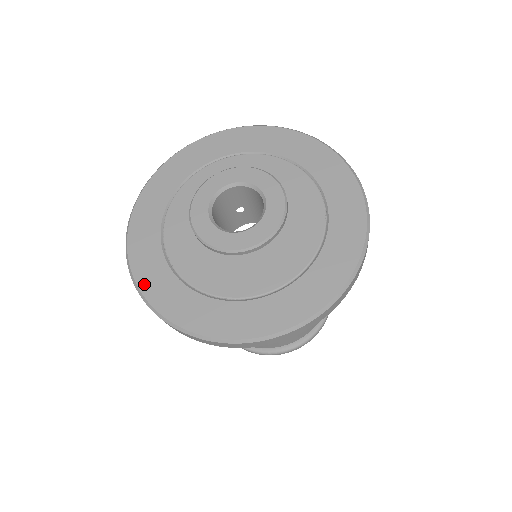
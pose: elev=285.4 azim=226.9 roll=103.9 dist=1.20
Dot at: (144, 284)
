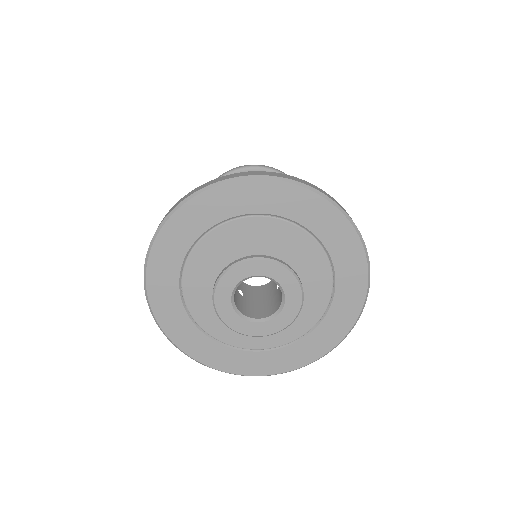
Dot at: (171, 333)
